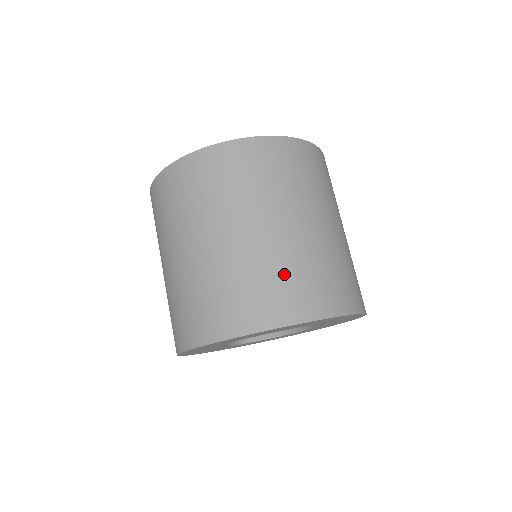
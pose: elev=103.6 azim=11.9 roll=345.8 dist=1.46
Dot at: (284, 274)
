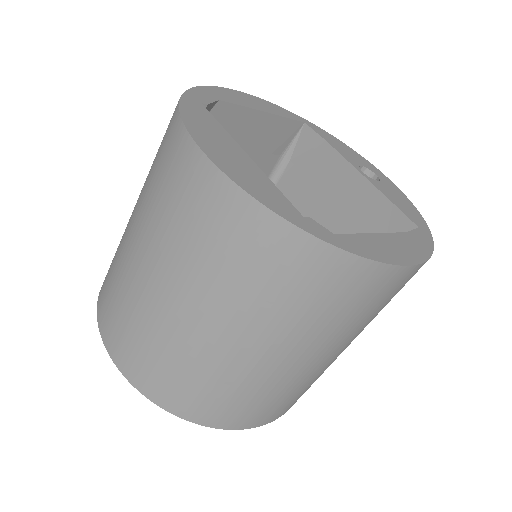
Dot at: (291, 394)
